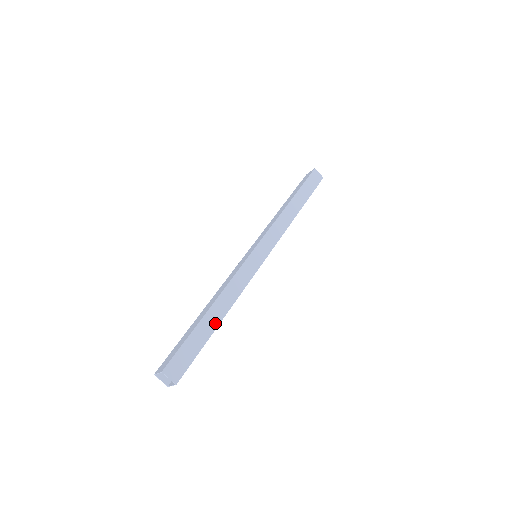
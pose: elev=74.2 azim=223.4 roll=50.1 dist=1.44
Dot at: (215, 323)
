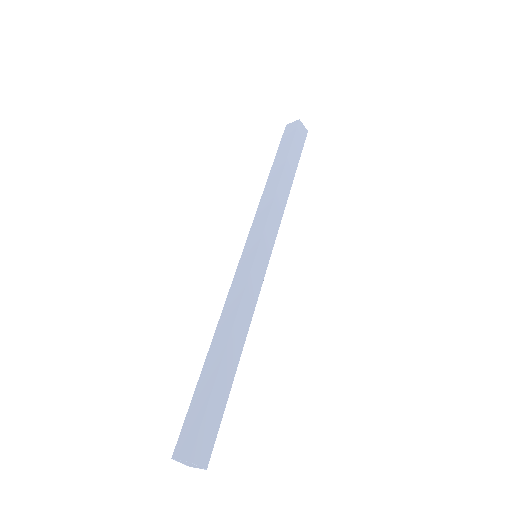
Dot at: (233, 368)
